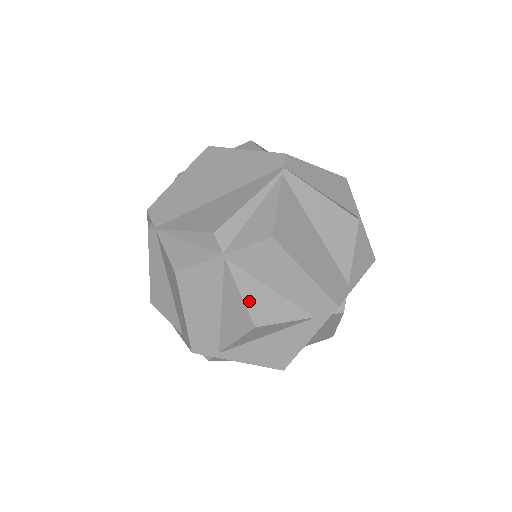
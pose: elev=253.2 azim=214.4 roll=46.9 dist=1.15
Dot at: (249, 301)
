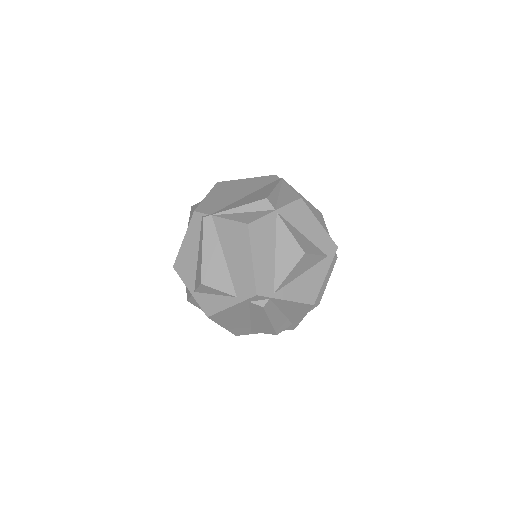
Dot at: (296, 238)
